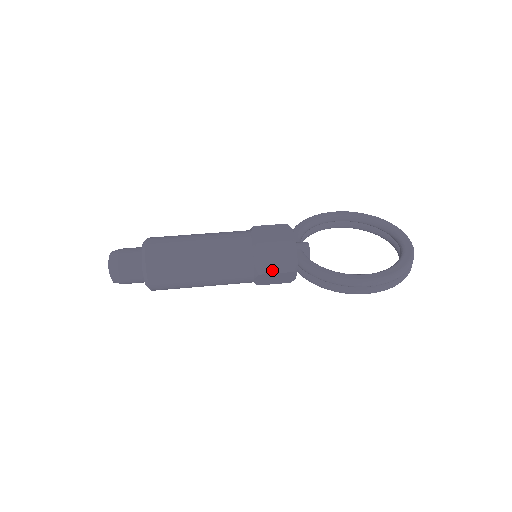
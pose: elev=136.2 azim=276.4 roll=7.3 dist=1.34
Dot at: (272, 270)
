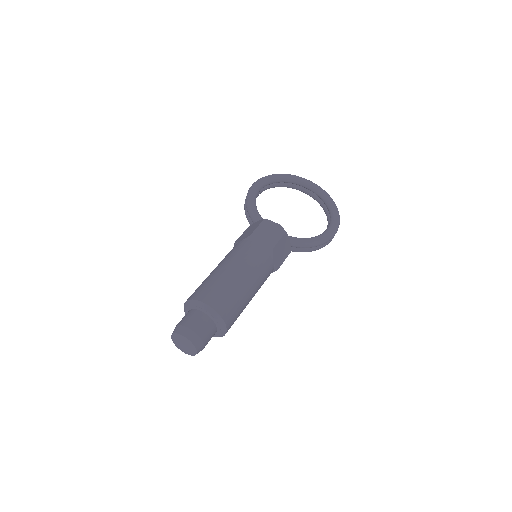
Dot at: (282, 261)
